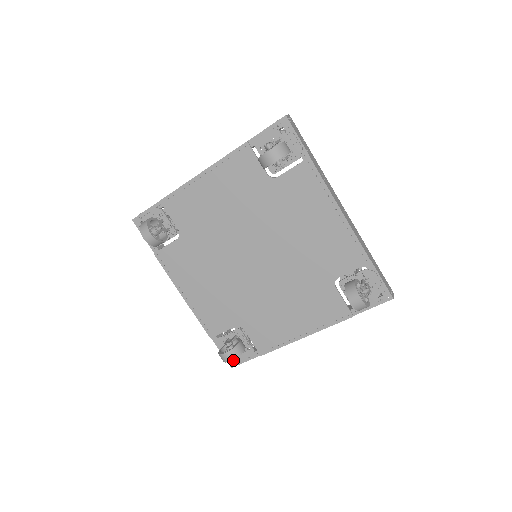
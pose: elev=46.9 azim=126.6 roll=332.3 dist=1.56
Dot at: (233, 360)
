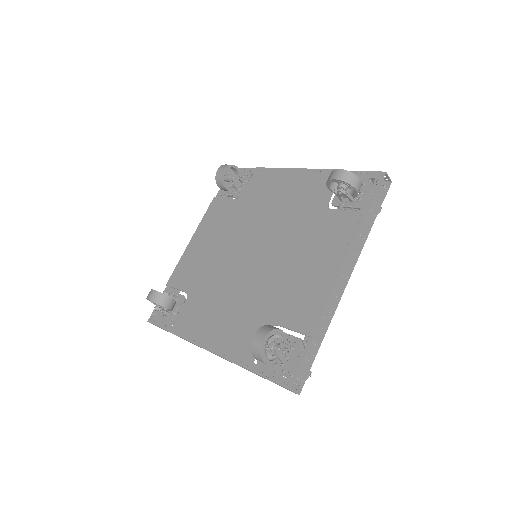
Dot at: occluded
